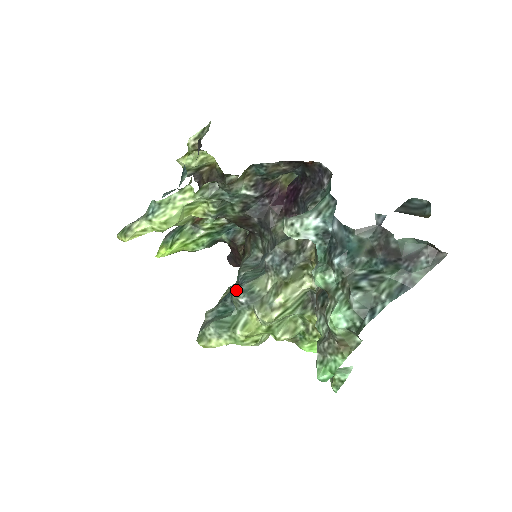
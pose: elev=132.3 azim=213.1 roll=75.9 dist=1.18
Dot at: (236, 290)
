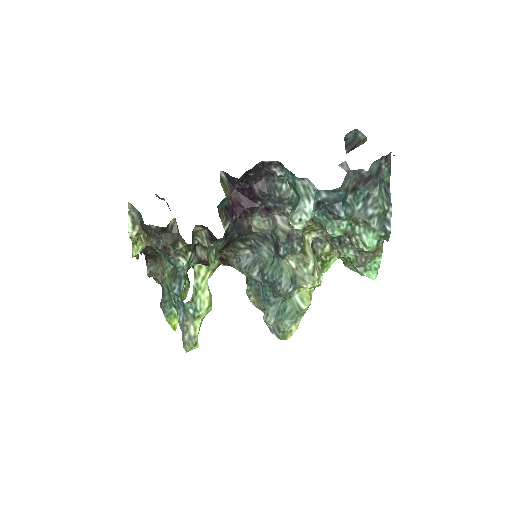
Dot at: (280, 289)
